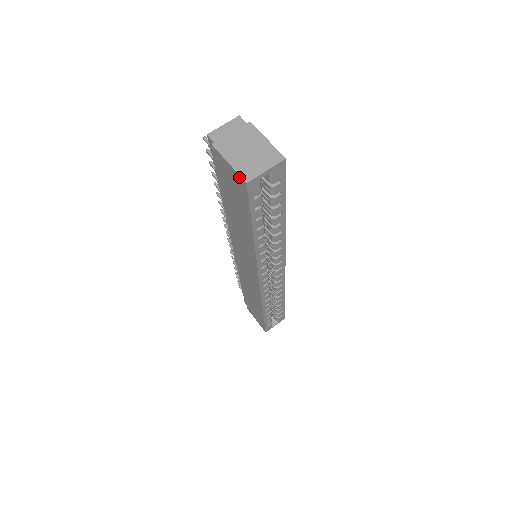
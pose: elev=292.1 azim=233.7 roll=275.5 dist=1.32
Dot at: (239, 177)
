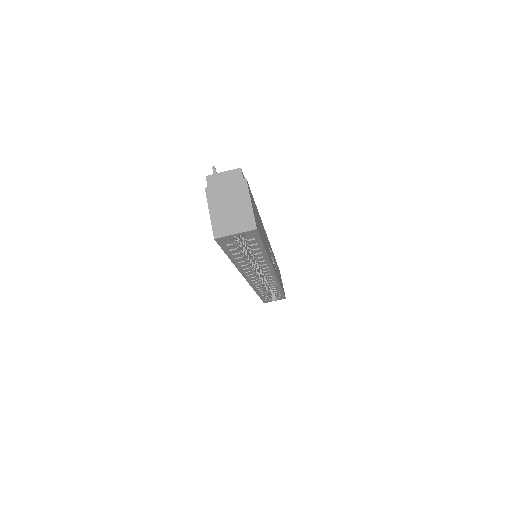
Dot at: (213, 229)
